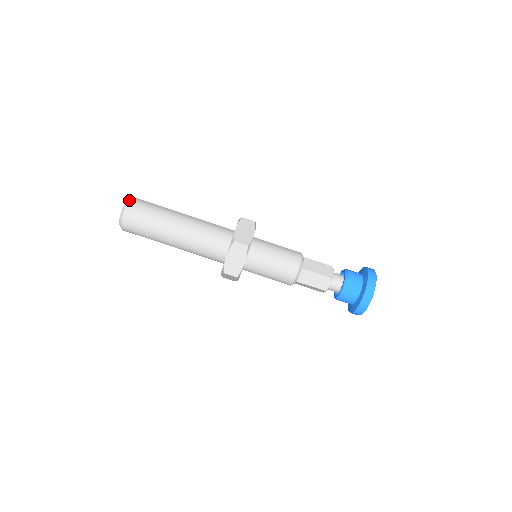
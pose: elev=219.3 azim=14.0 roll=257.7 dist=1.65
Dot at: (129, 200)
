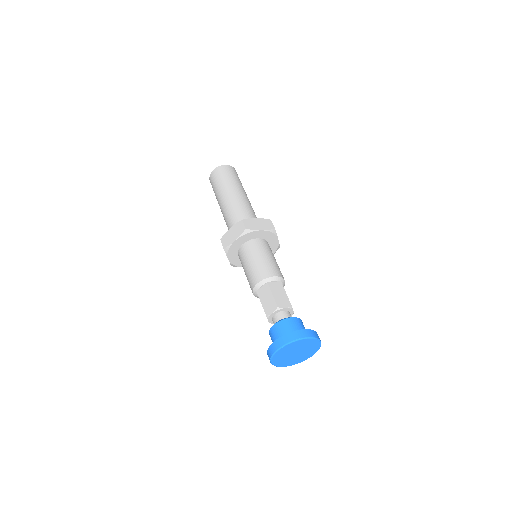
Dot at: occluded
